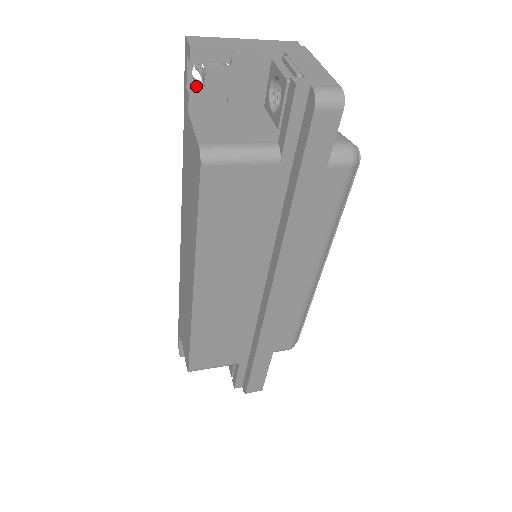
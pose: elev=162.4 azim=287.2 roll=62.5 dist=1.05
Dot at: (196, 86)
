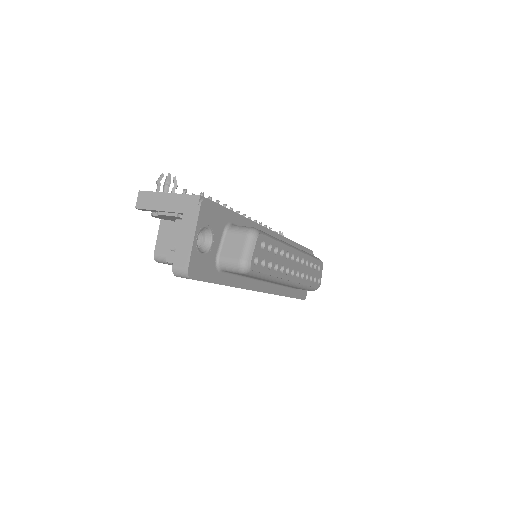
Dot at: occluded
